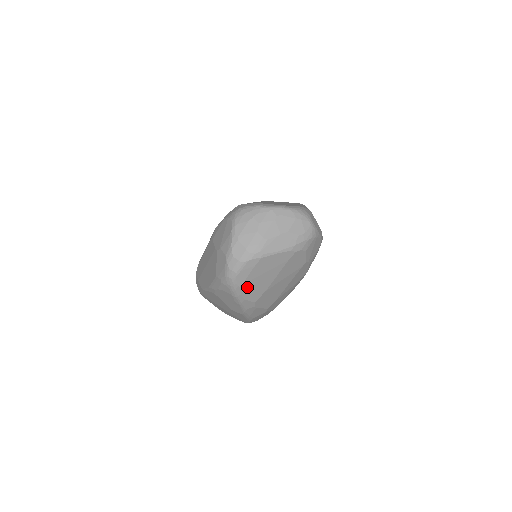
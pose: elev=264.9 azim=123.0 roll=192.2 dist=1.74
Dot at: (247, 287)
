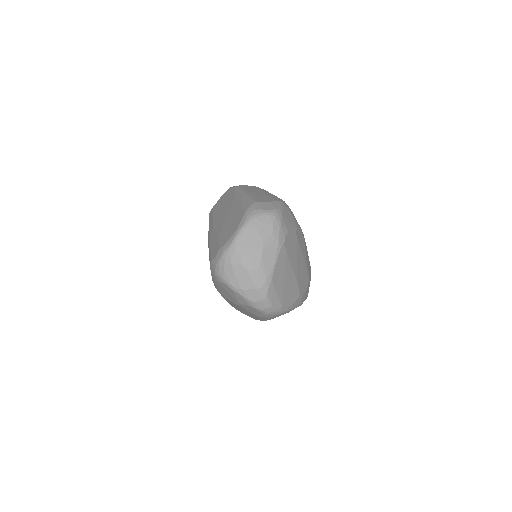
Dot at: (286, 300)
